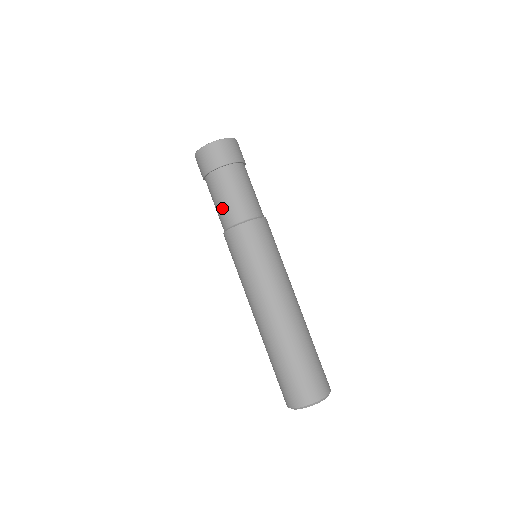
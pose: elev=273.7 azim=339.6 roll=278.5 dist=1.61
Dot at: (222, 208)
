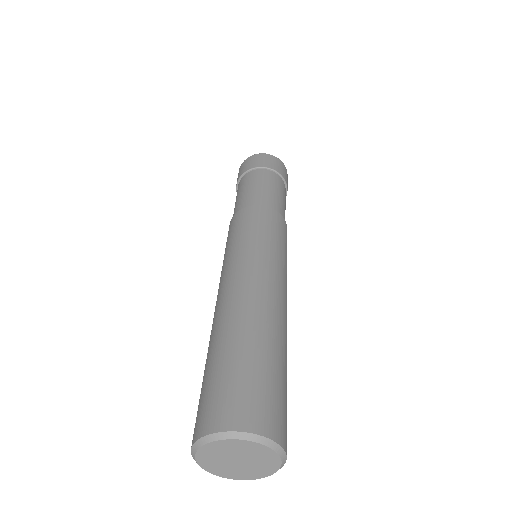
Dot at: (263, 192)
